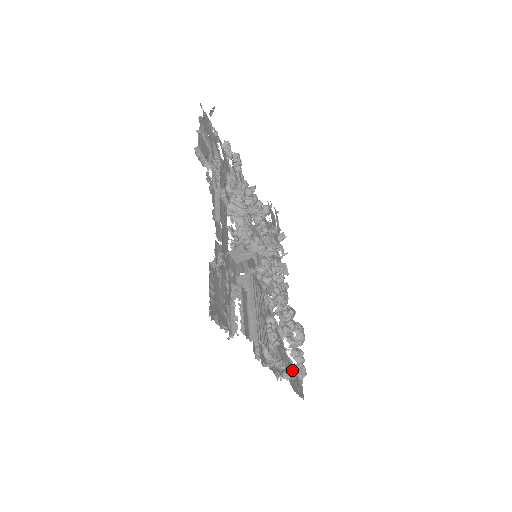
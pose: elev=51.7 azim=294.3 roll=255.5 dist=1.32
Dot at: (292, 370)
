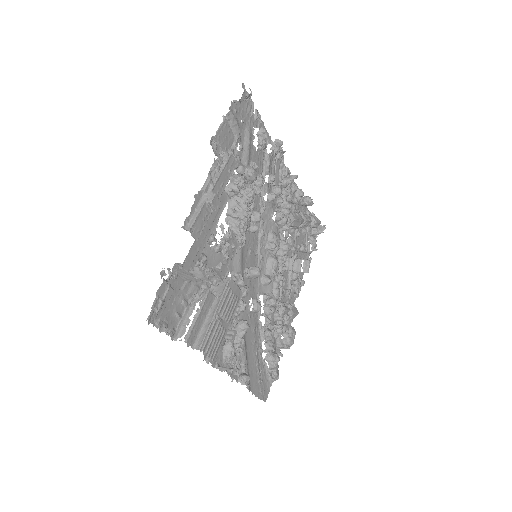
Dot at: (262, 372)
